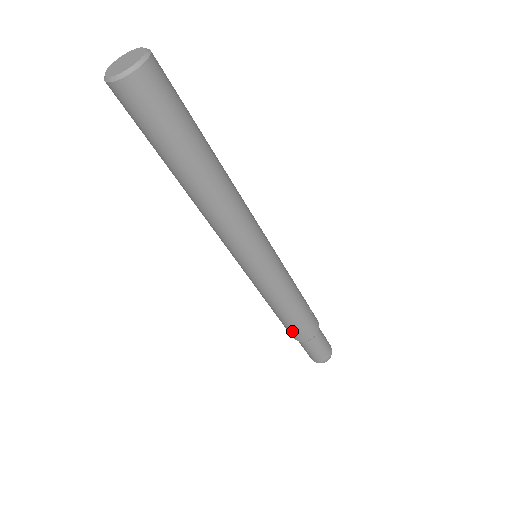
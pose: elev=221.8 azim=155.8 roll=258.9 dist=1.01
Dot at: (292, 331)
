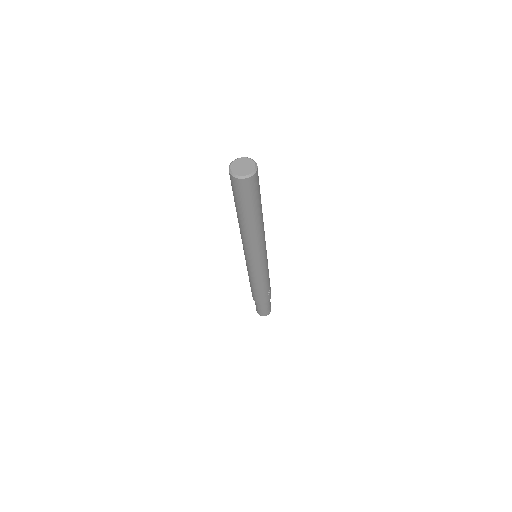
Dot at: occluded
